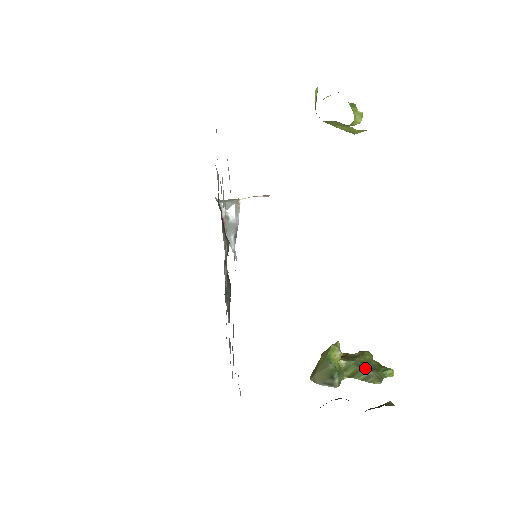
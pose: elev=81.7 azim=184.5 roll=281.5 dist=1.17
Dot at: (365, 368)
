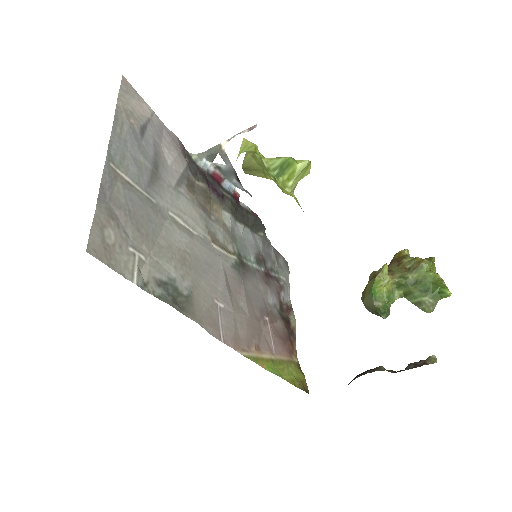
Dot at: (417, 290)
